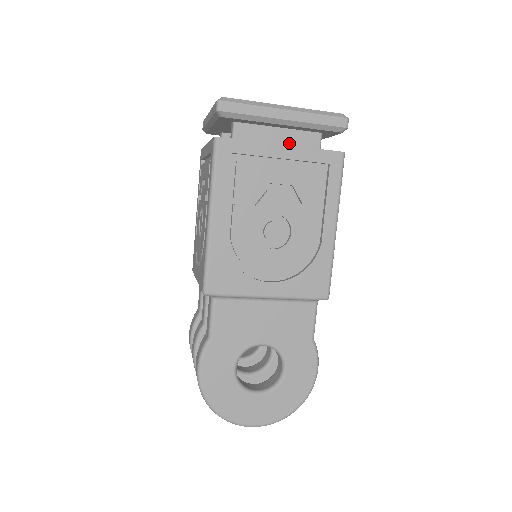
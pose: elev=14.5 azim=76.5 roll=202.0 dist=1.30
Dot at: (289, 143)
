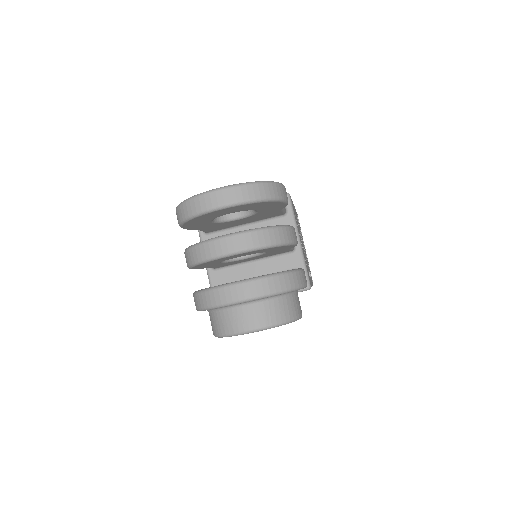
Dot at: occluded
